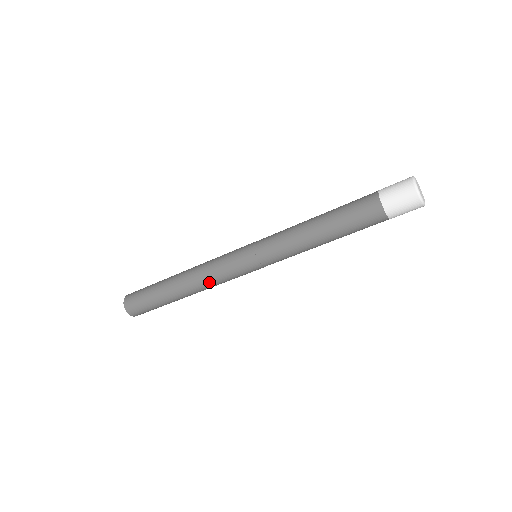
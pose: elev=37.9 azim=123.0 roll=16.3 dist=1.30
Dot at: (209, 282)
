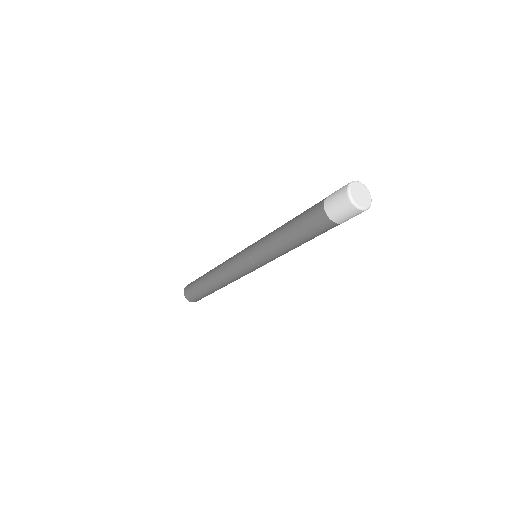
Dot at: (232, 280)
